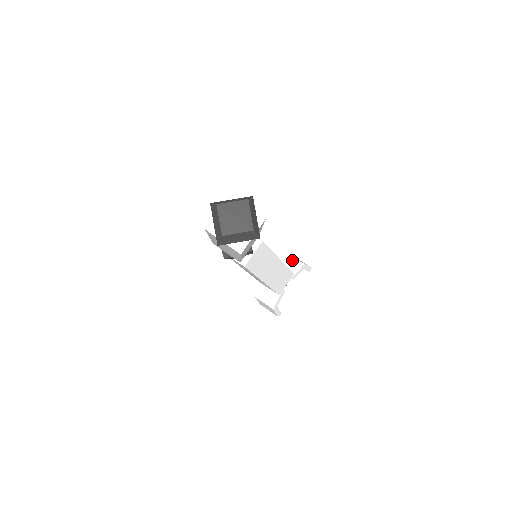
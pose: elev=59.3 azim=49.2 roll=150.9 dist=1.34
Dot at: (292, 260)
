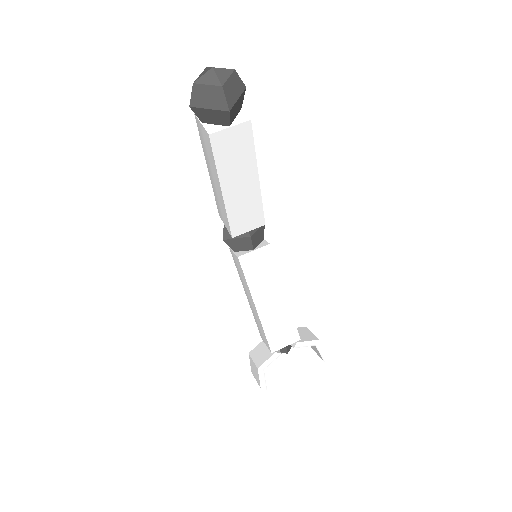
Dot at: (308, 333)
